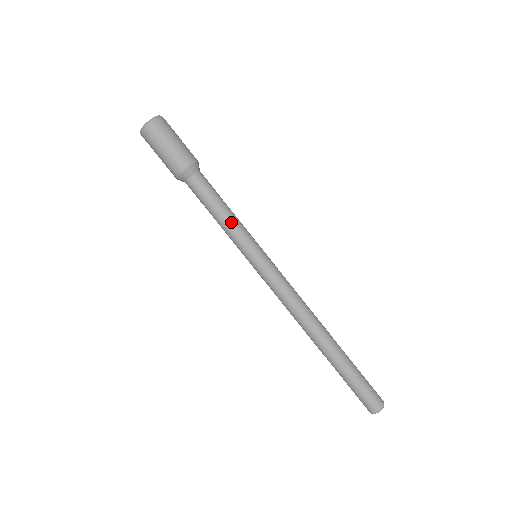
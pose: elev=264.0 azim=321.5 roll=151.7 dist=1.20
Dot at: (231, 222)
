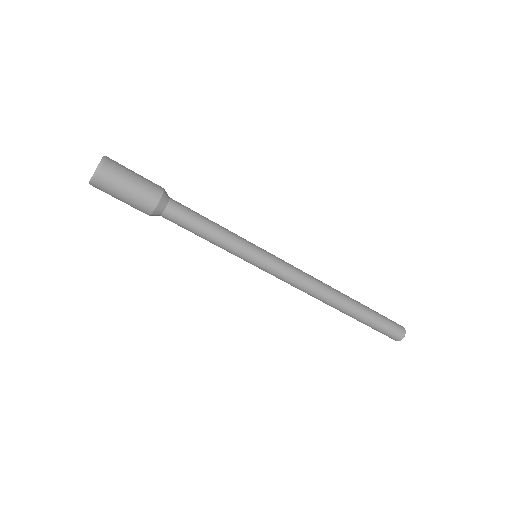
Dot at: (219, 243)
